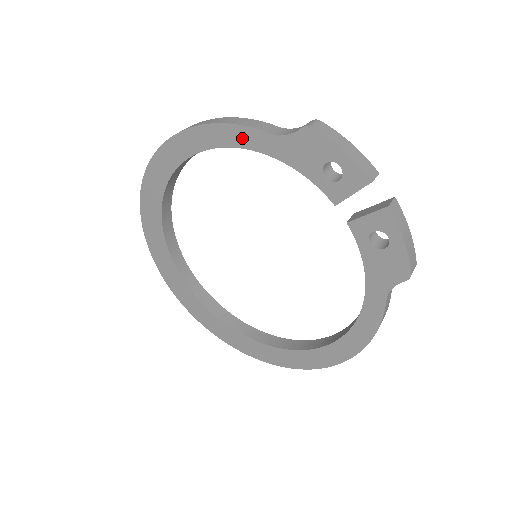
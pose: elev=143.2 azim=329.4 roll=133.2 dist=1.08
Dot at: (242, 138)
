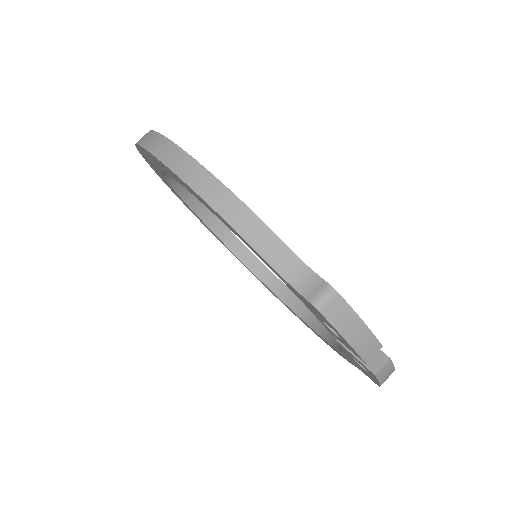
Dot at: (245, 243)
